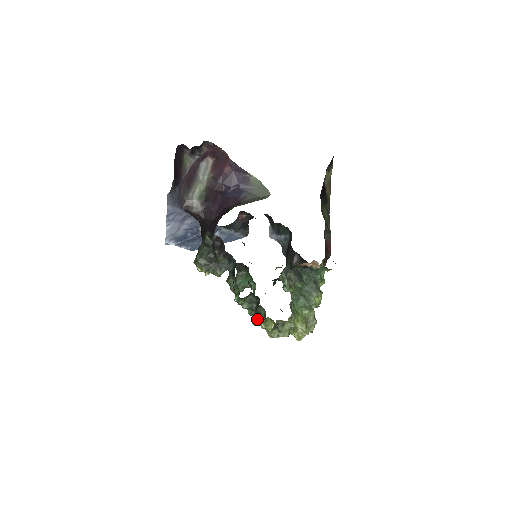
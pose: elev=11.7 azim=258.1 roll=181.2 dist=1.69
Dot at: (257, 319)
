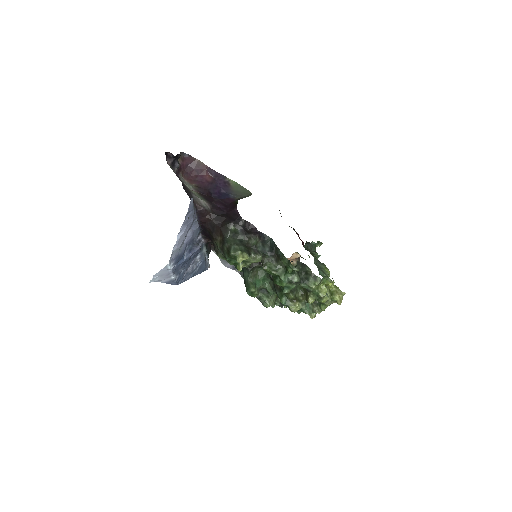
Dot at: (297, 302)
